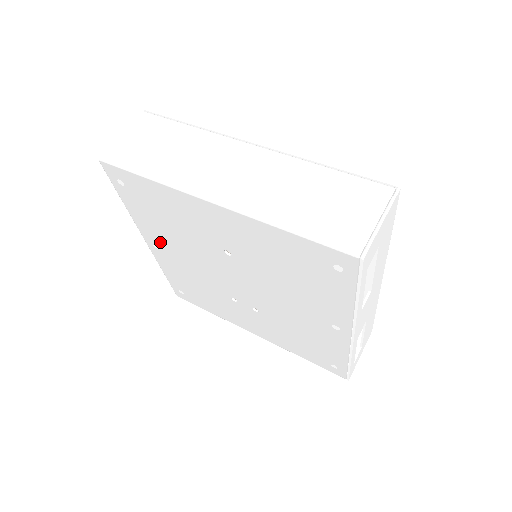
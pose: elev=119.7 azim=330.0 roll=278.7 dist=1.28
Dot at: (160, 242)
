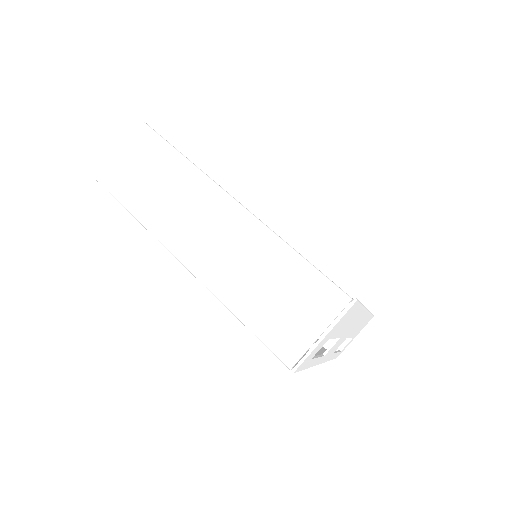
Dot at: occluded
